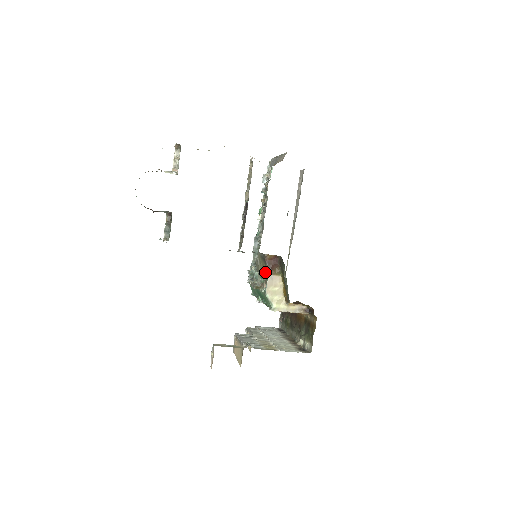
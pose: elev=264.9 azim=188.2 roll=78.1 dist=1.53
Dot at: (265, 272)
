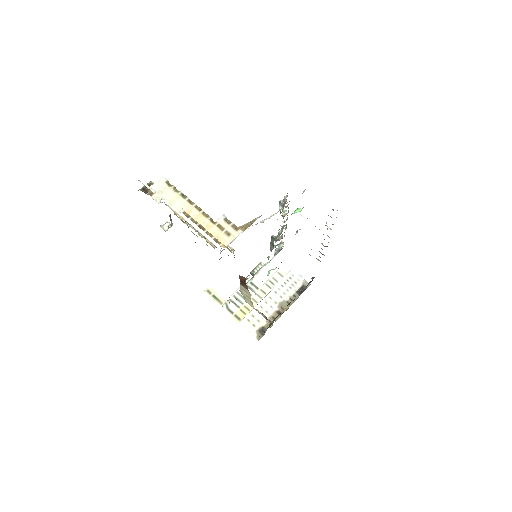
Dot at: occluded
